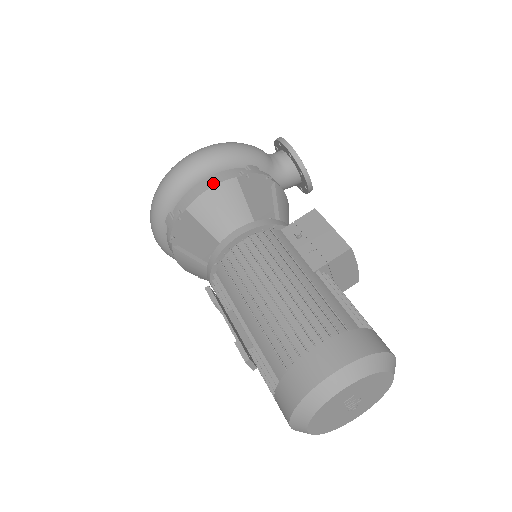
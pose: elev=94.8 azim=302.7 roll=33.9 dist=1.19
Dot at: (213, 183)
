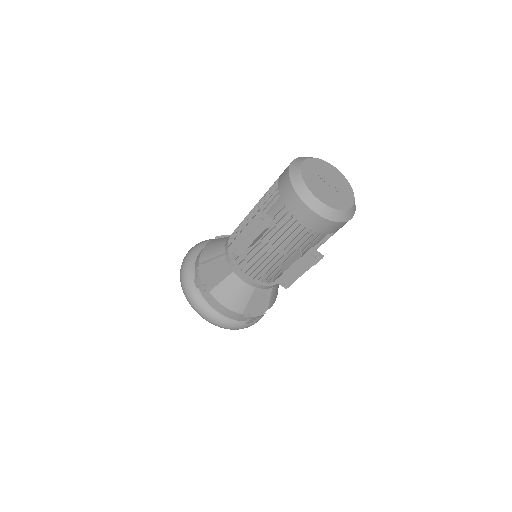
Dot at: (204, 247)
